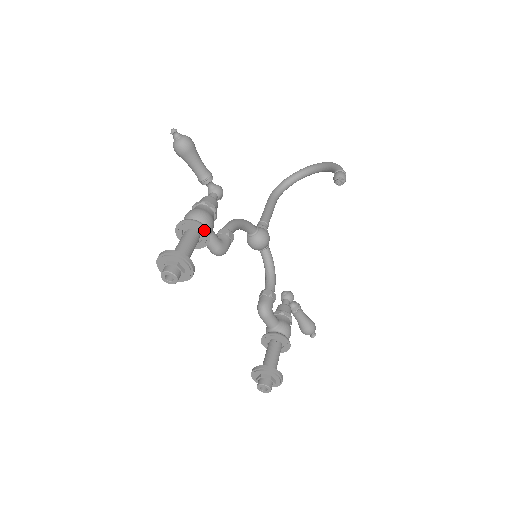
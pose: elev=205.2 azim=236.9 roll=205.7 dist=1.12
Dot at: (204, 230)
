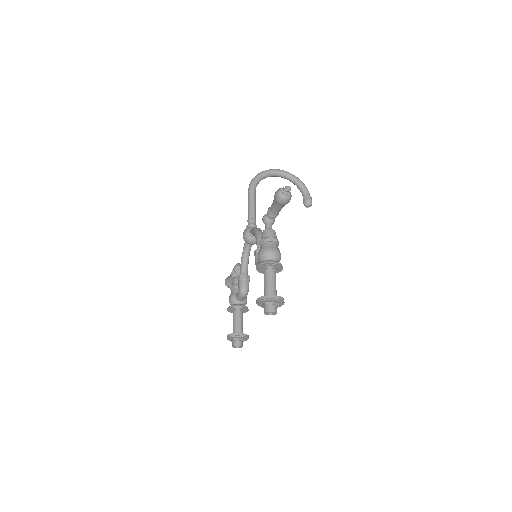
Dot at: (281, 270)
